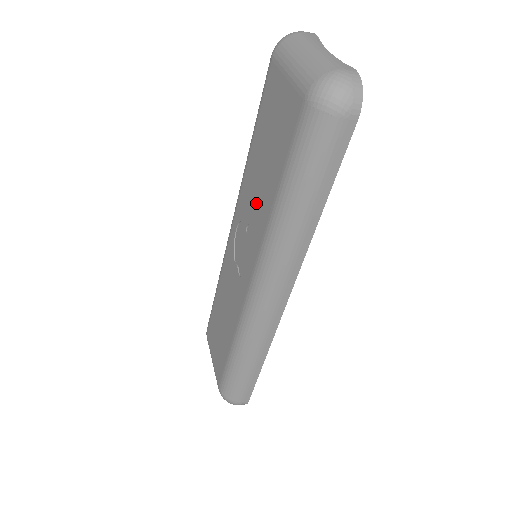
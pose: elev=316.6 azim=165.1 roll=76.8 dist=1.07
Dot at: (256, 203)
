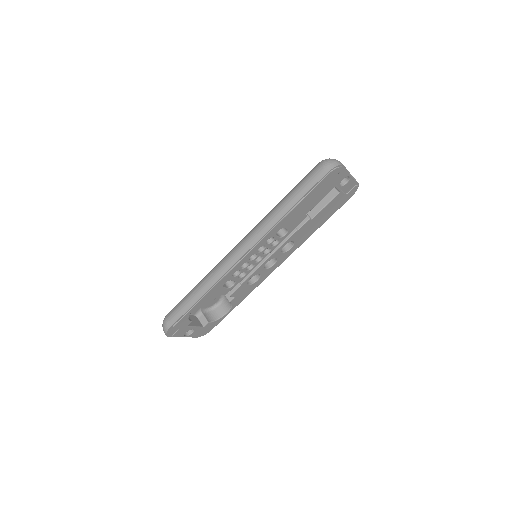
Dot at: occluded
